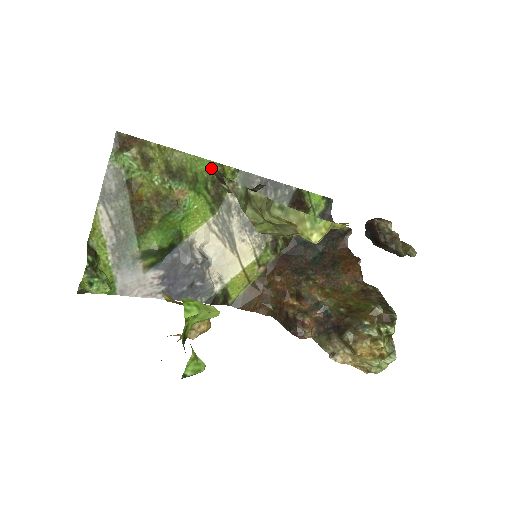
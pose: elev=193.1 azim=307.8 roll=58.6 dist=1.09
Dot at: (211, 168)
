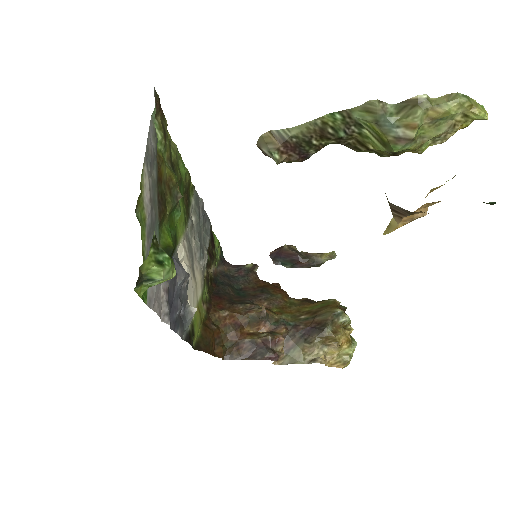
Dot at: (274, 133)
